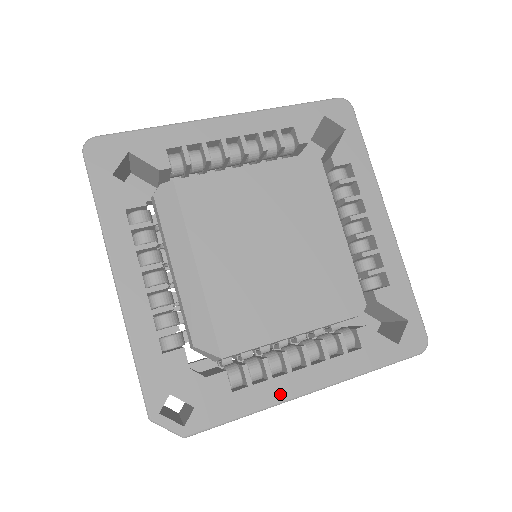
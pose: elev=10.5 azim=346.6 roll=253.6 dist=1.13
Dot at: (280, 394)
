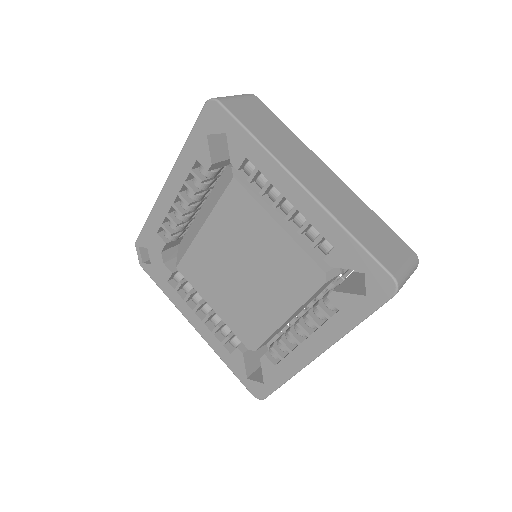
Dot at: (183, 309)
